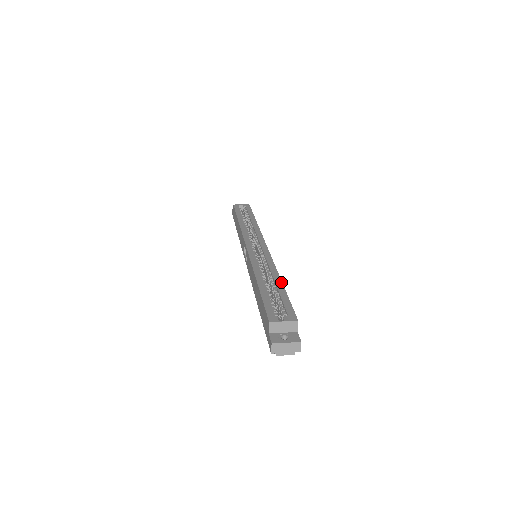
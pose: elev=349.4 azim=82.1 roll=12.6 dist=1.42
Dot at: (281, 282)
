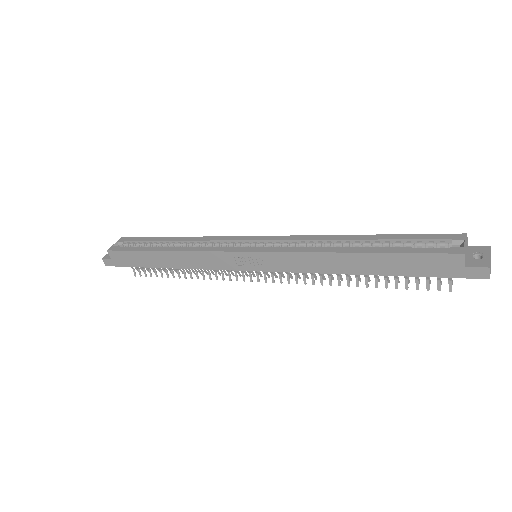
Dot at: (366, 235)
